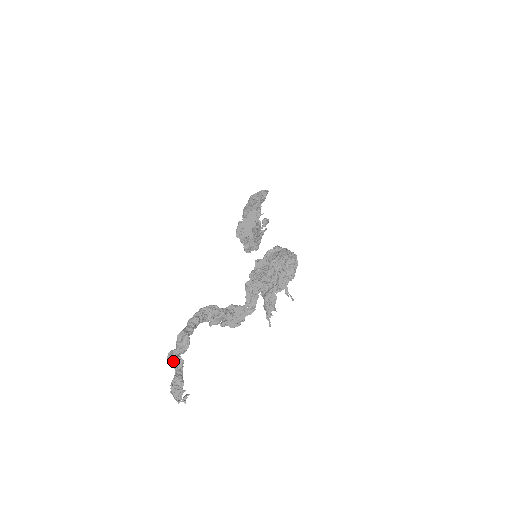
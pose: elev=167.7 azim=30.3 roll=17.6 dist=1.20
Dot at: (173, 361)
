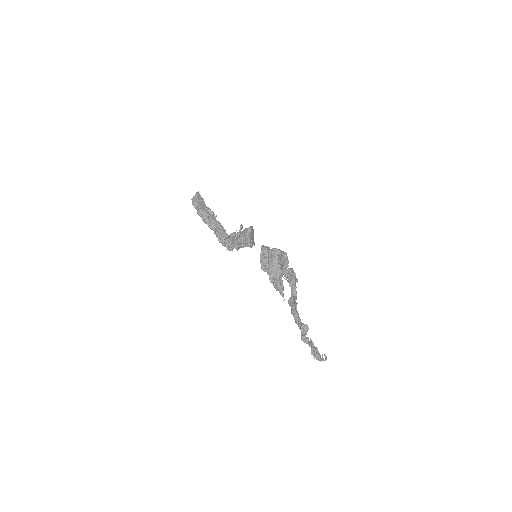
Dot at: (308, 341)
